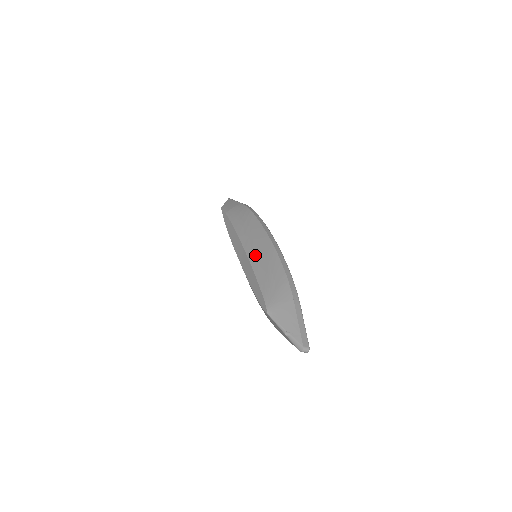
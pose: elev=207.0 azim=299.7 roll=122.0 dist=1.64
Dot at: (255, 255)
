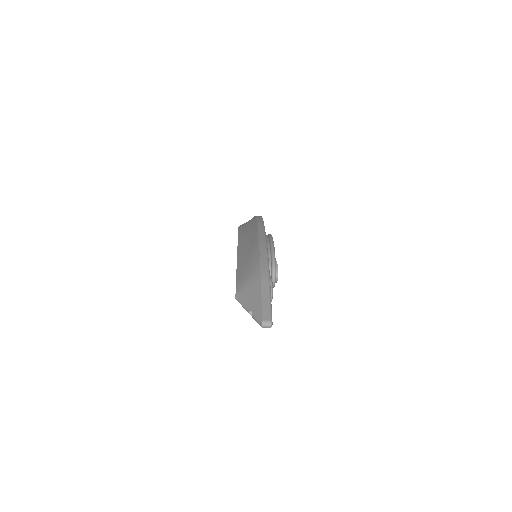
Dot at: (243, 252)
